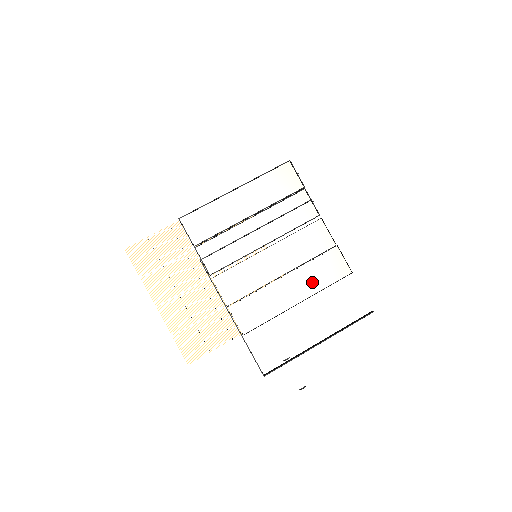
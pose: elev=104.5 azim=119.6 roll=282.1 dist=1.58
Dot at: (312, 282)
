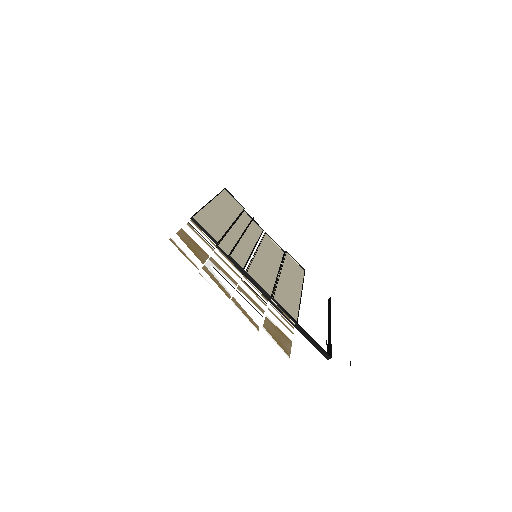
Dot at: (295, 277)
